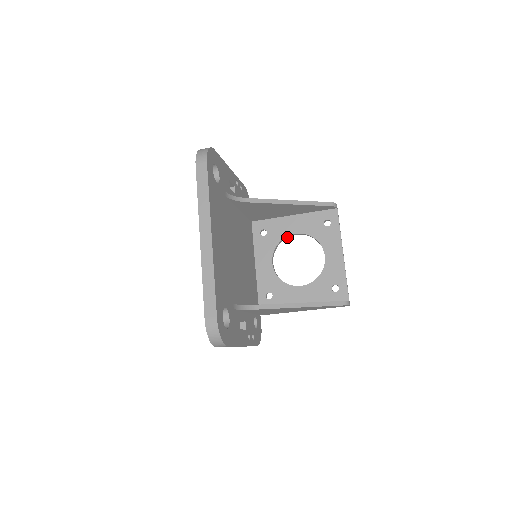
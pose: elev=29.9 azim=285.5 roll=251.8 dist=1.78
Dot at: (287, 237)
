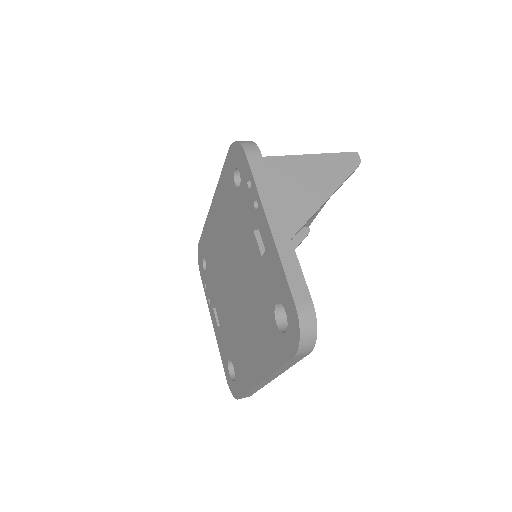
Dot at: occluded
